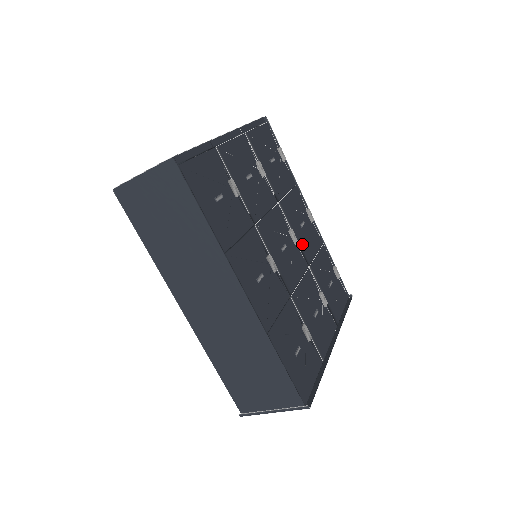
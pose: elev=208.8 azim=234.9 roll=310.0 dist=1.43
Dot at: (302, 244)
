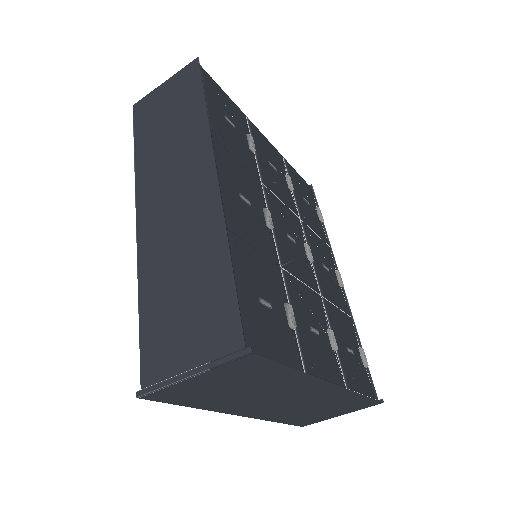
Dot at: (319, 274)
